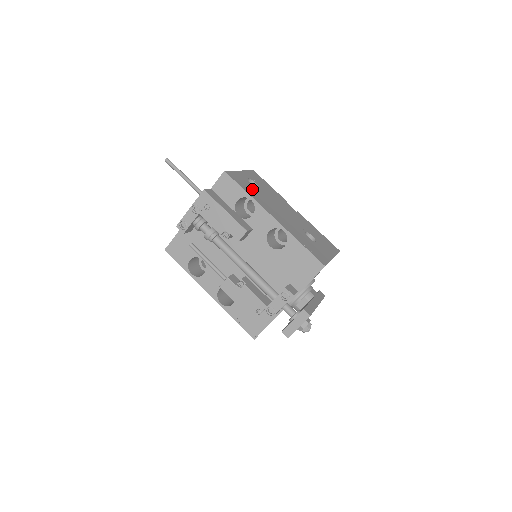
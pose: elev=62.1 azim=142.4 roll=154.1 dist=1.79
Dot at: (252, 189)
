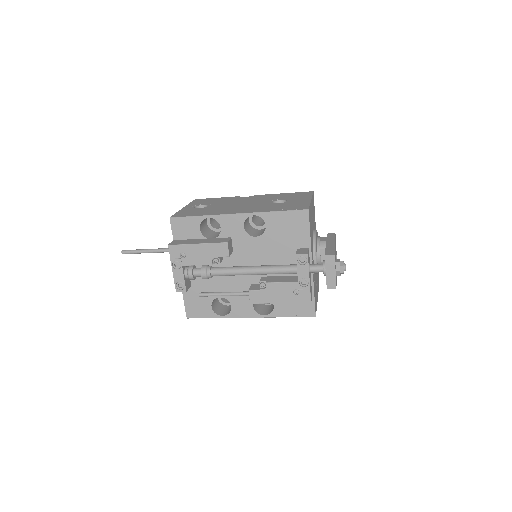
Dot at: (203, 211)
